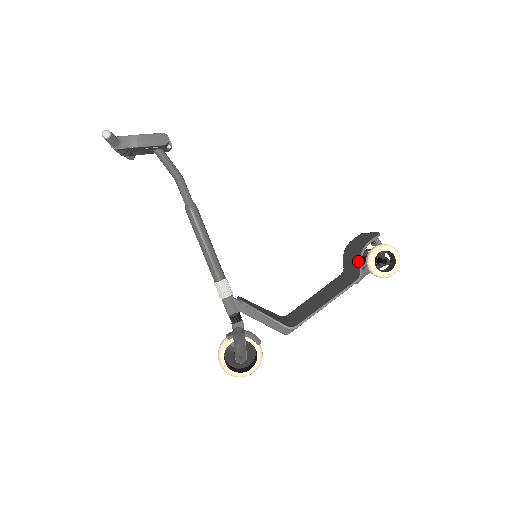
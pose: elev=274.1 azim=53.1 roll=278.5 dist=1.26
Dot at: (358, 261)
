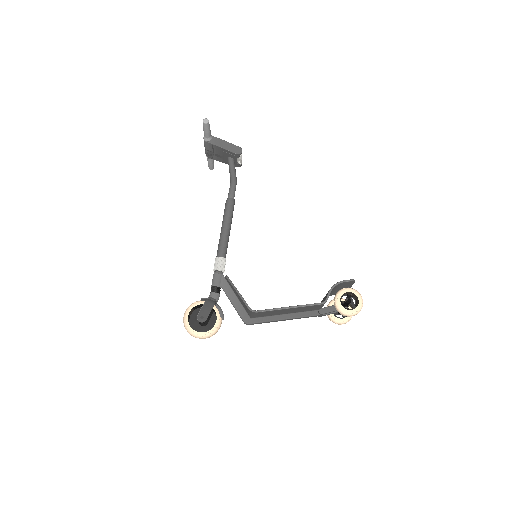
Dot at: (329, 291)
